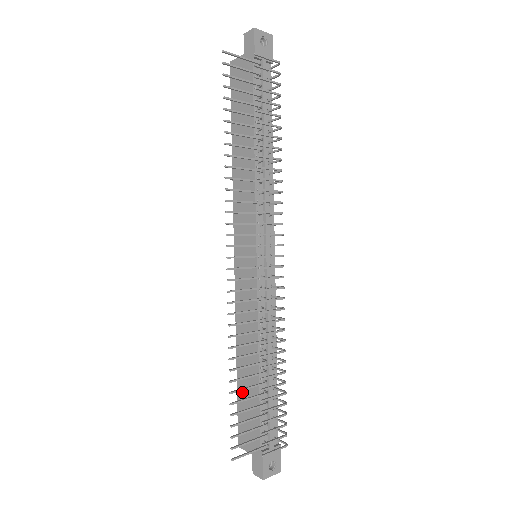
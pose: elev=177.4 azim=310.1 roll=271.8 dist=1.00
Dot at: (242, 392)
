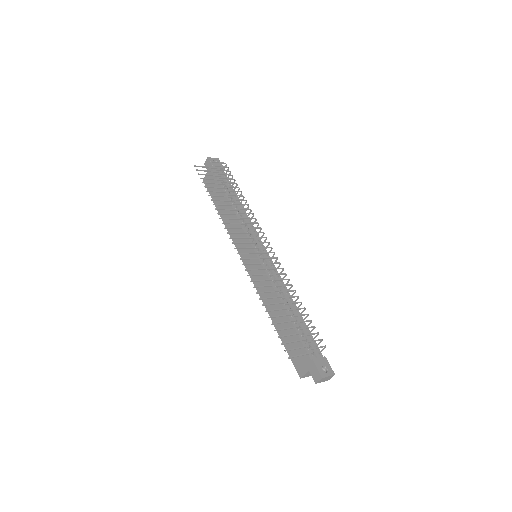
Dot at: (284, 338)
